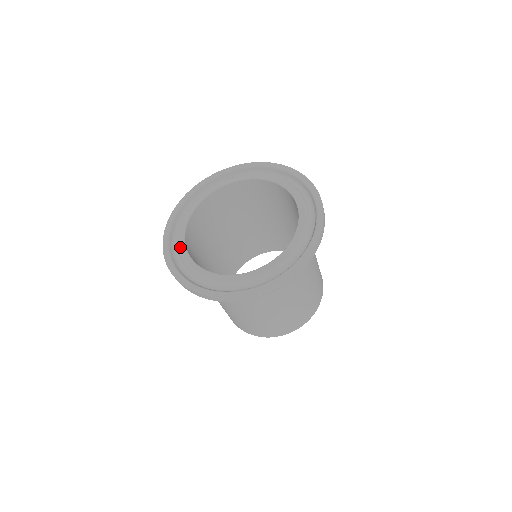
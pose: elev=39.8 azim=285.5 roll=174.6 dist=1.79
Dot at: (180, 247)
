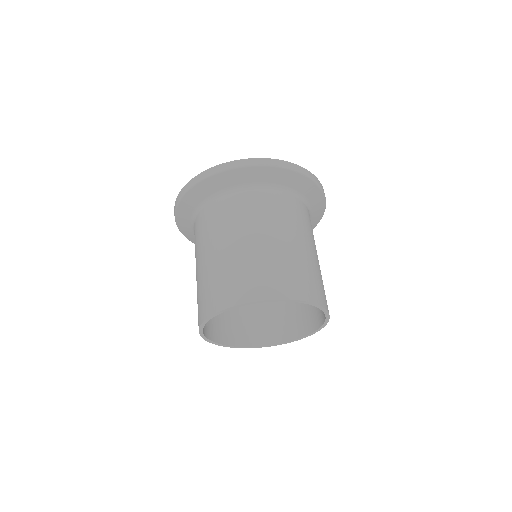
Dot at: occluded
